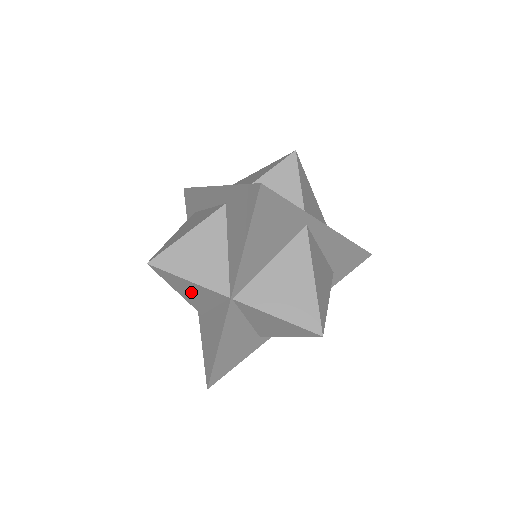
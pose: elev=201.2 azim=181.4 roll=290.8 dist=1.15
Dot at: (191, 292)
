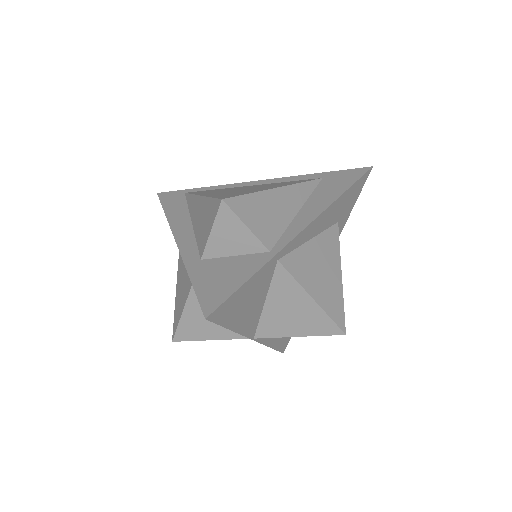
Dot at: occluded
